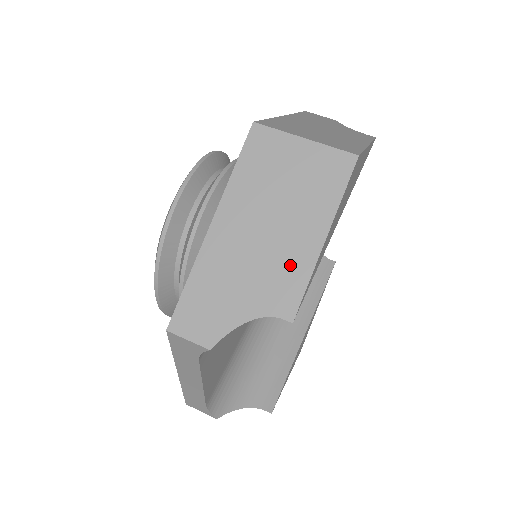
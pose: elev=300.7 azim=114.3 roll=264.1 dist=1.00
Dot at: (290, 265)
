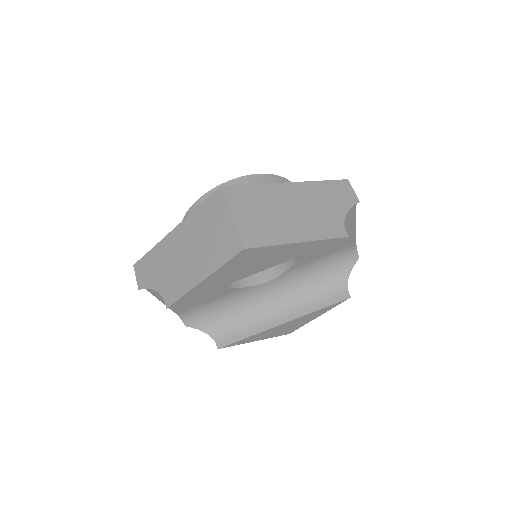
Dot at: (183, 280)
